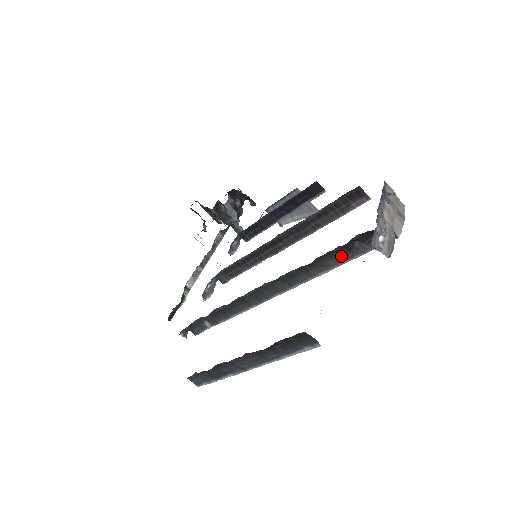
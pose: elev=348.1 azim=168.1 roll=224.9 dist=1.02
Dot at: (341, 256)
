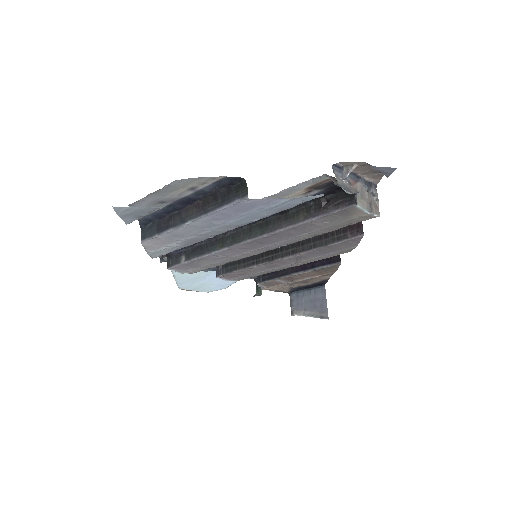
Dot at: (311, 213)
